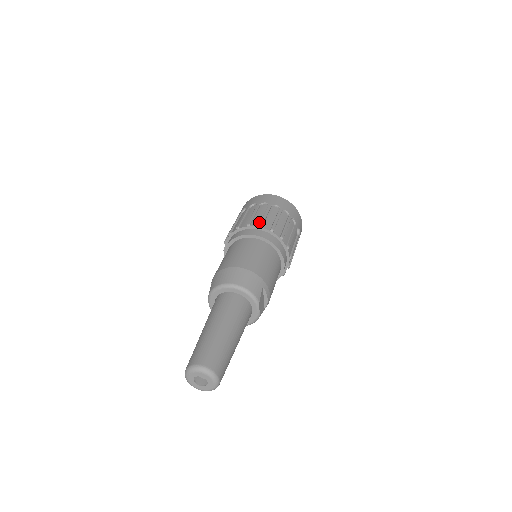
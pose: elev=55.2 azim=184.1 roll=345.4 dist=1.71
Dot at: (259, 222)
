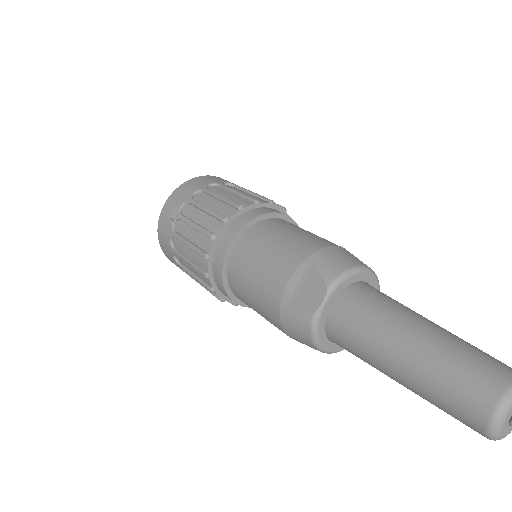
Dot at: occluded
